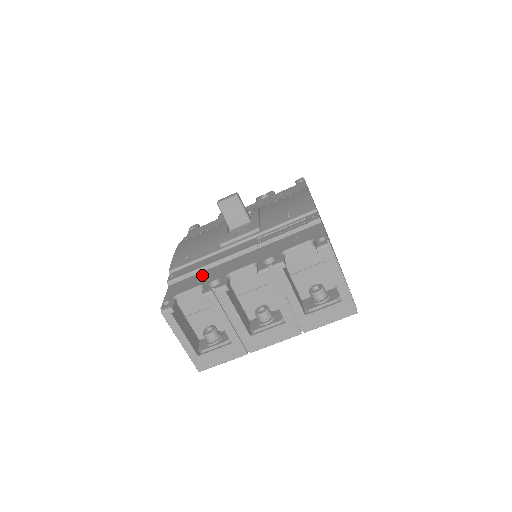
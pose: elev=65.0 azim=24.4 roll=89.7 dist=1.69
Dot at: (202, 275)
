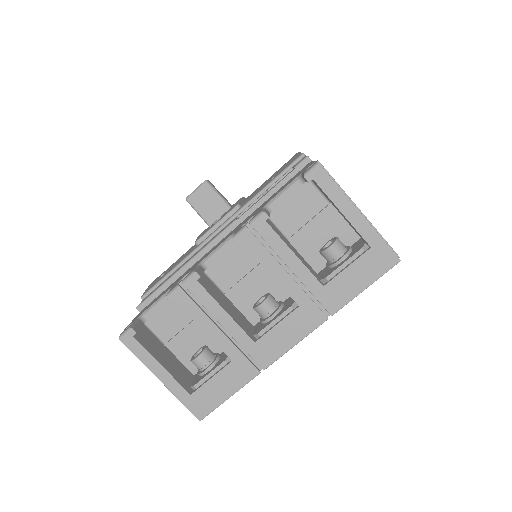
Dot at: (175, 281)
